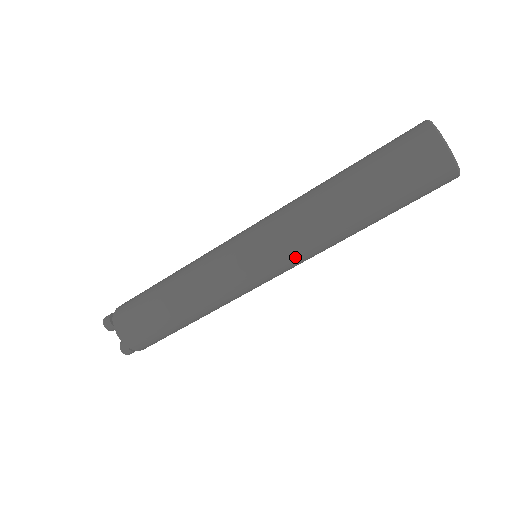
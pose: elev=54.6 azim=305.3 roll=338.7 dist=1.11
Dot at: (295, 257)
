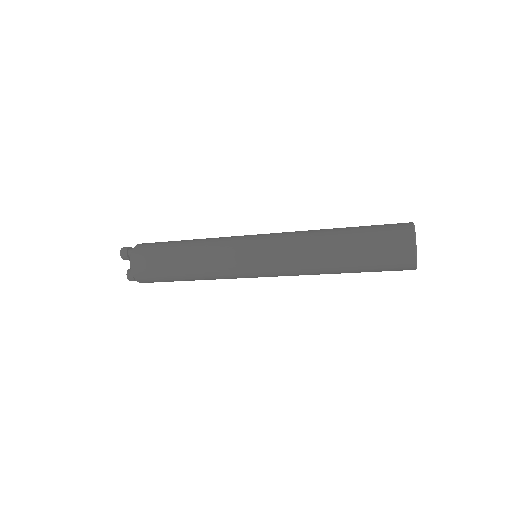
Dot at: (284, 273)
